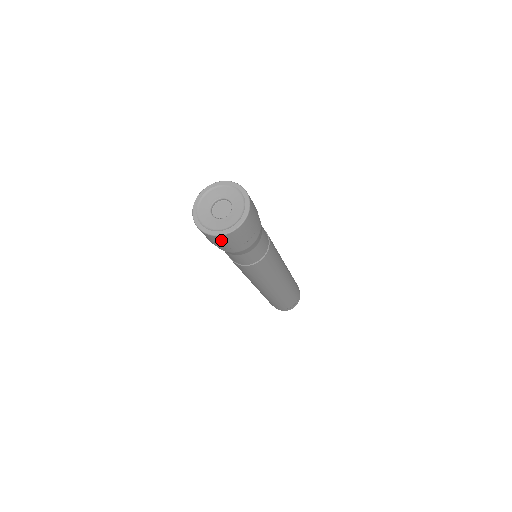
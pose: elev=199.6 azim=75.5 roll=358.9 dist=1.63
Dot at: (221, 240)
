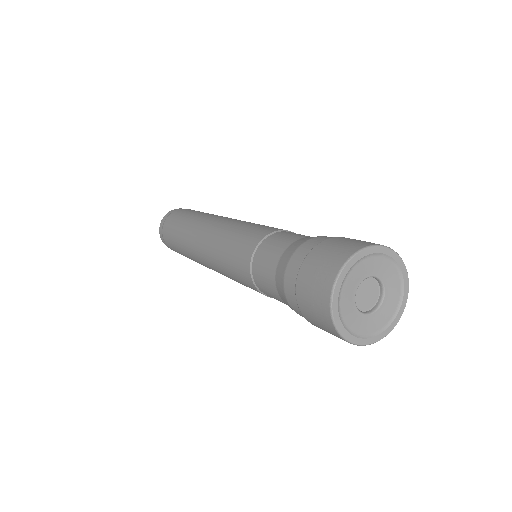
Dot at: occluded
